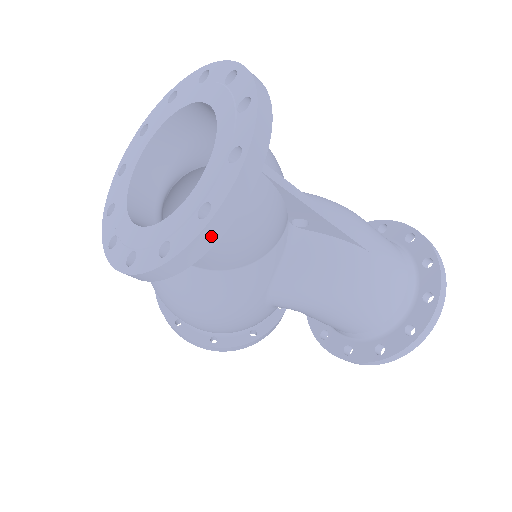
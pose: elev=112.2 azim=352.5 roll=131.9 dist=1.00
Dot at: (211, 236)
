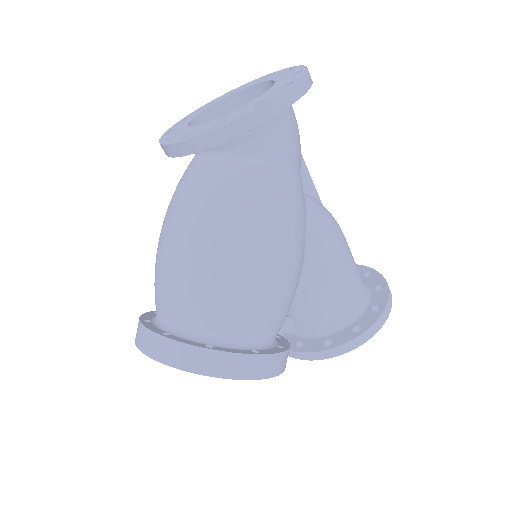
Dot at: (310, 78)
